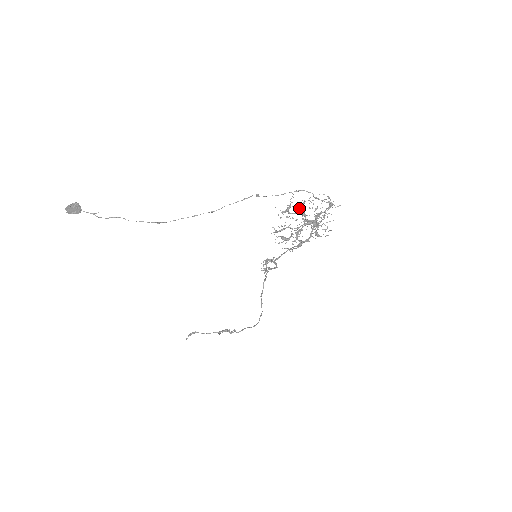
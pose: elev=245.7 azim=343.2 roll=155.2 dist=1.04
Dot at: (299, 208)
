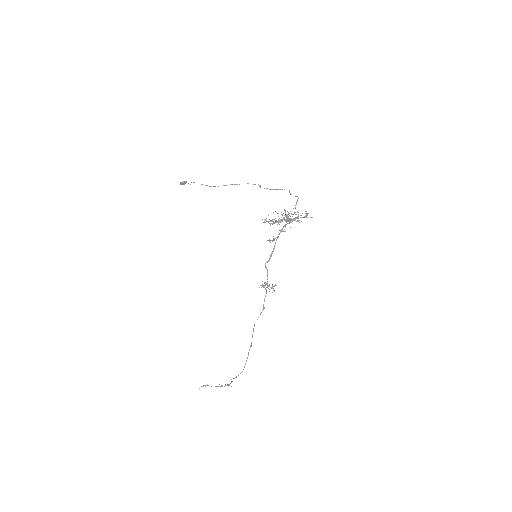
Dot at: (285, 210)
